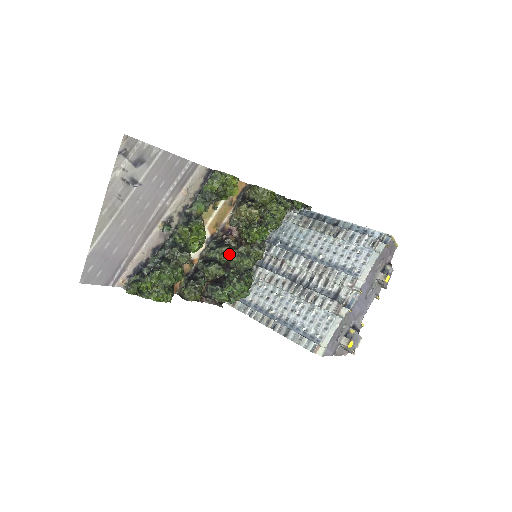
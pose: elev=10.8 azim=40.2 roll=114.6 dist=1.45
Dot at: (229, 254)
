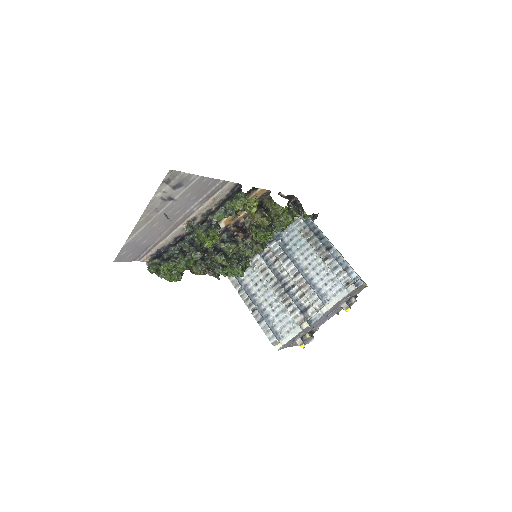
Dot at: (235, 250)
